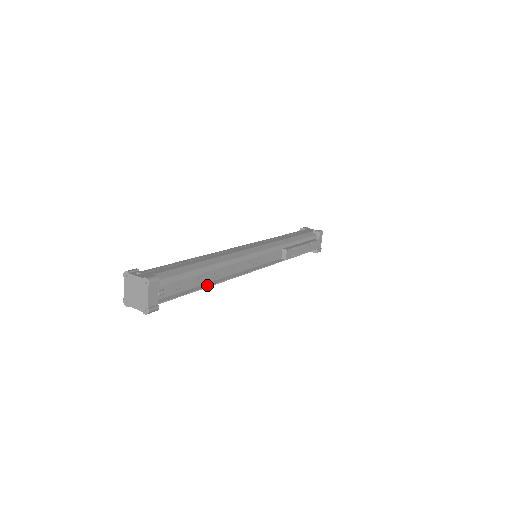
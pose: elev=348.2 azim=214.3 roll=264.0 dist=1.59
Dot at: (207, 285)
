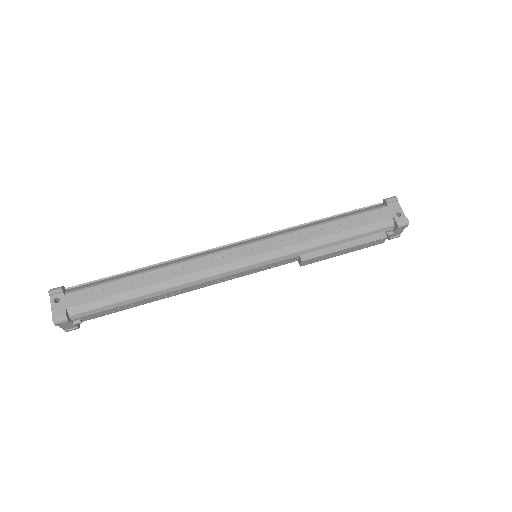
Dot at: (153, 301)
